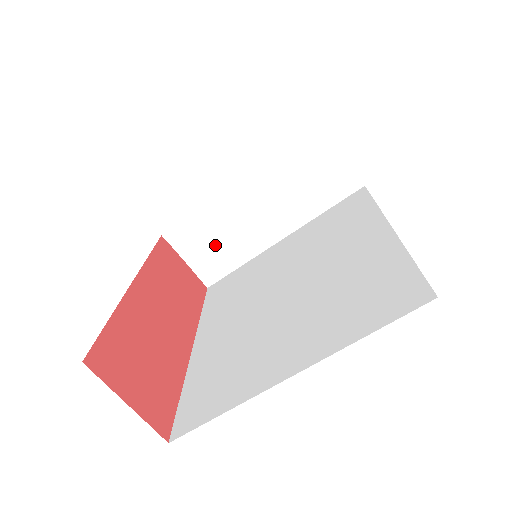
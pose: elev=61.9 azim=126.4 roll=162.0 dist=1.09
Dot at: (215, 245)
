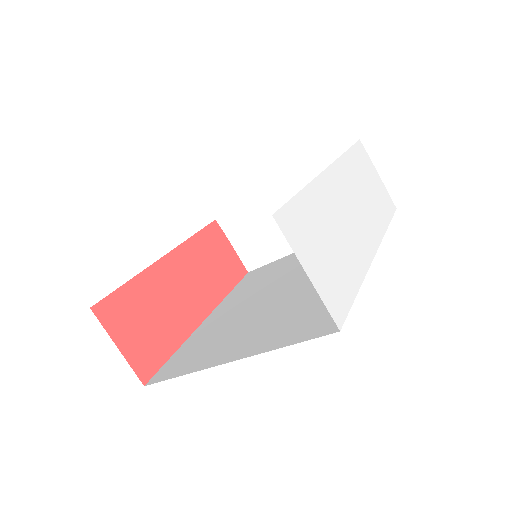
Dot at: (257, 237)
